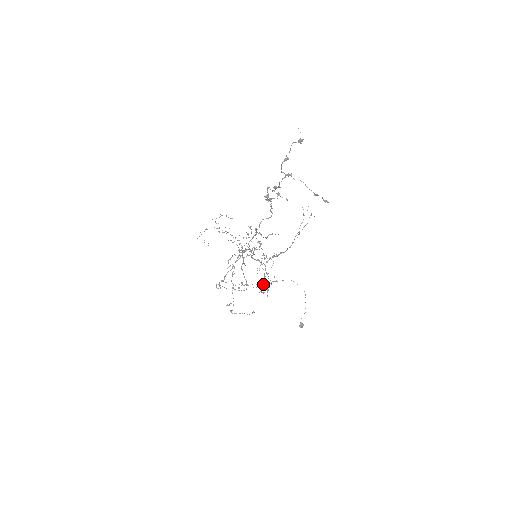
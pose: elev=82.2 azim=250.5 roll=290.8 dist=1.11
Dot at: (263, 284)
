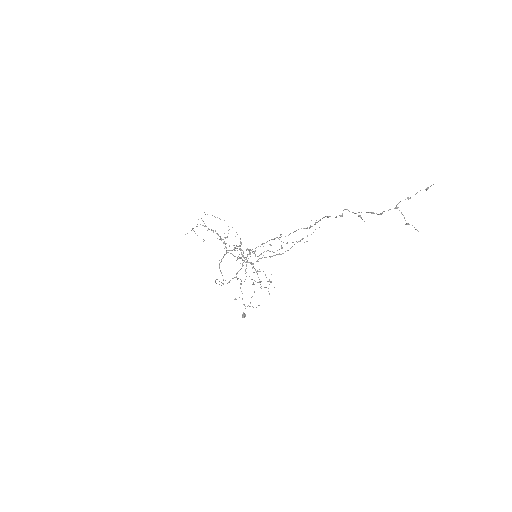
Dot at: (271, 281)
